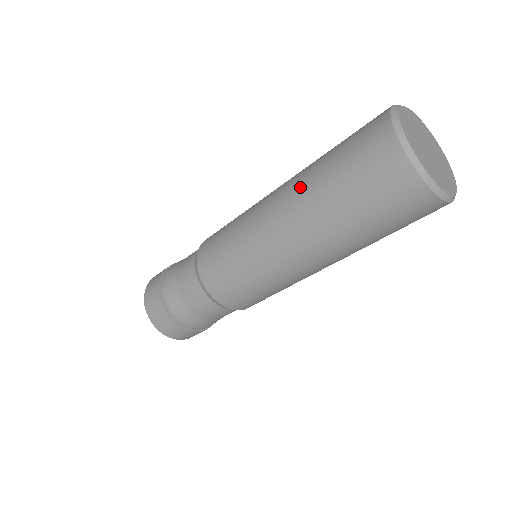
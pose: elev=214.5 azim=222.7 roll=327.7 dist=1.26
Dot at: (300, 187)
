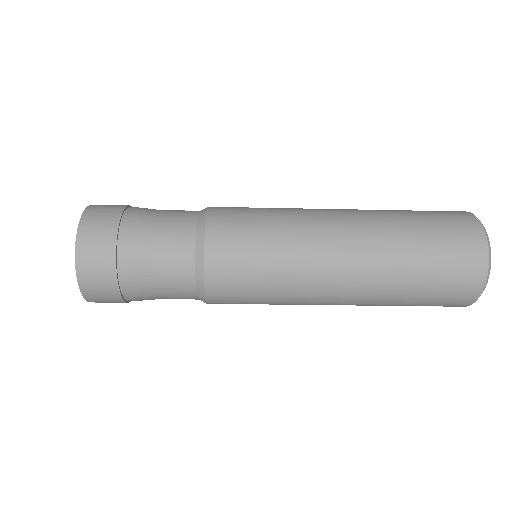
Dot at: (381, 280)
